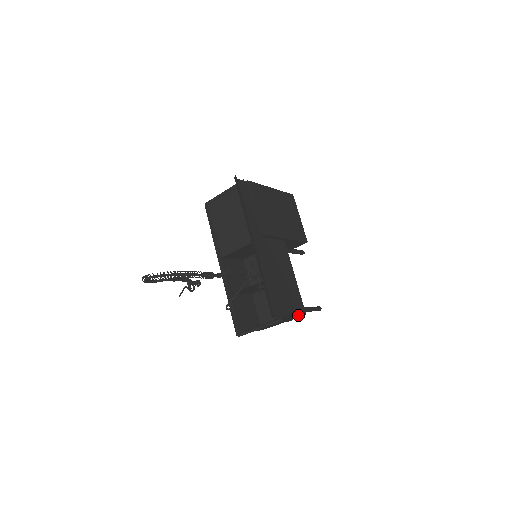
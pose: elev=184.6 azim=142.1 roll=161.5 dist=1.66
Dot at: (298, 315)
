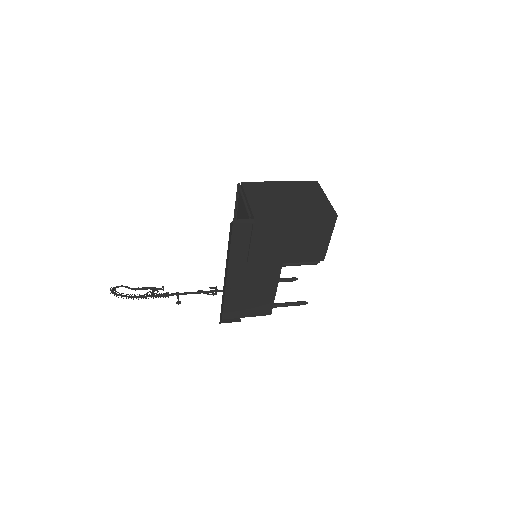
Dot at: occluded
